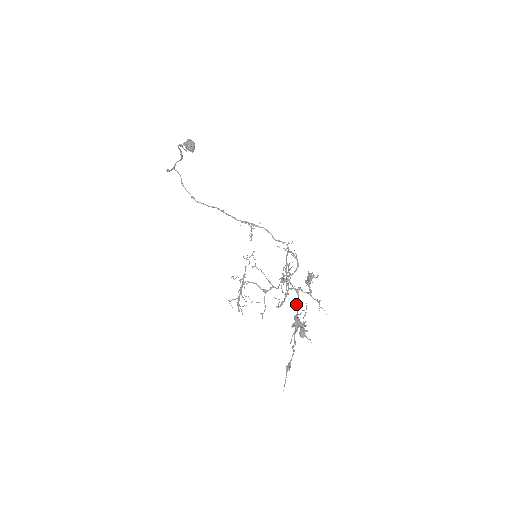
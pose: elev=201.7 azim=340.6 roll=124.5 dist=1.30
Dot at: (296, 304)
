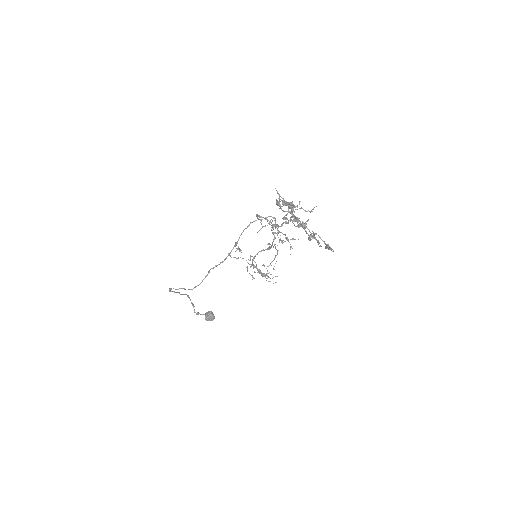
Dot at: occluded
